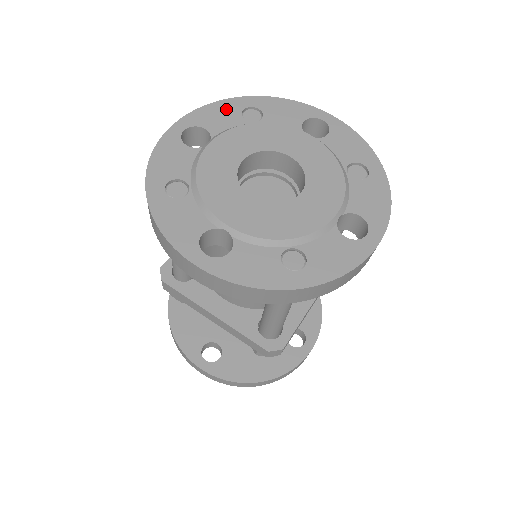
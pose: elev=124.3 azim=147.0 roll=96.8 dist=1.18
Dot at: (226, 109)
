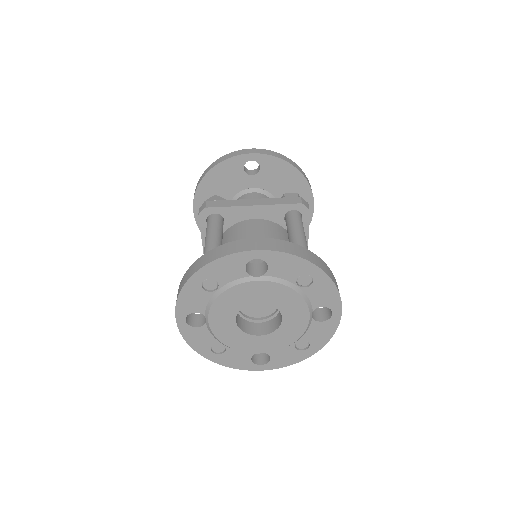
Dot at: (297, 266)
